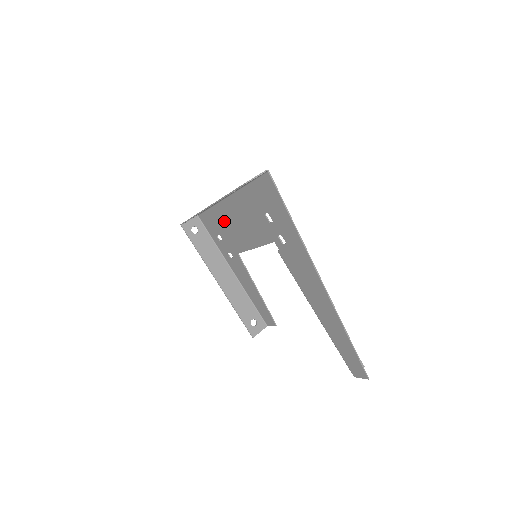
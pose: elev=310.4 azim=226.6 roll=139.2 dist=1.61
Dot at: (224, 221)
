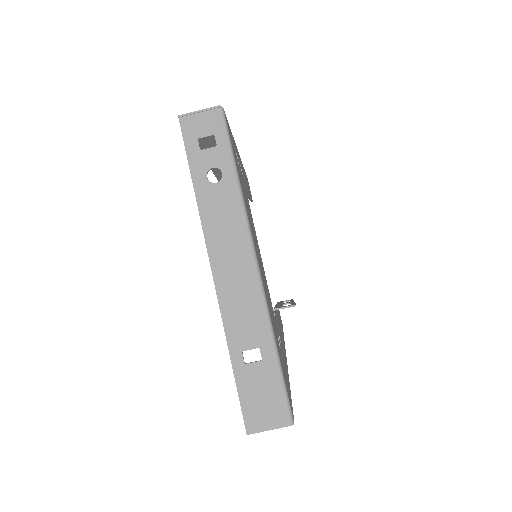
Dot at: occluded
